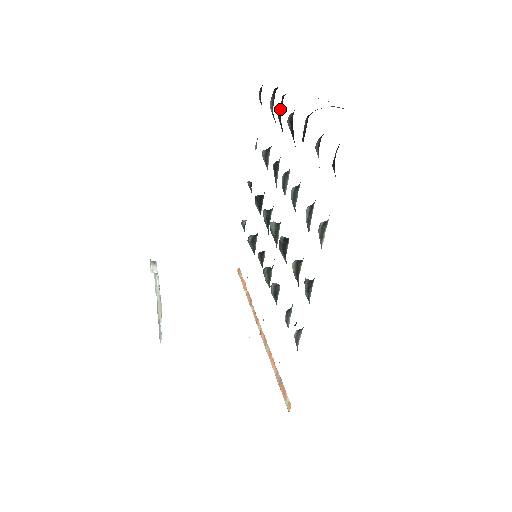
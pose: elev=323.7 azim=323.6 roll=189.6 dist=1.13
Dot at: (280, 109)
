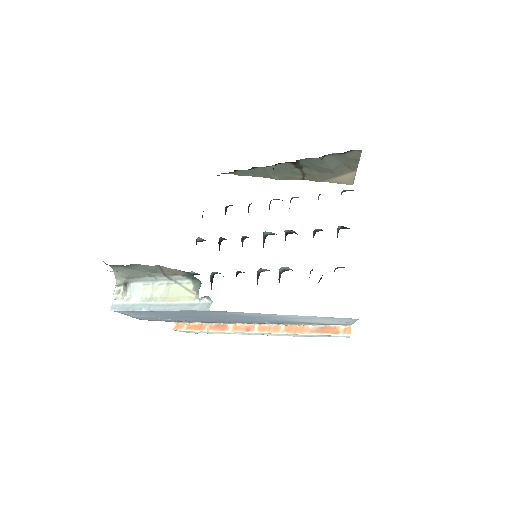
Dot at: occluded
